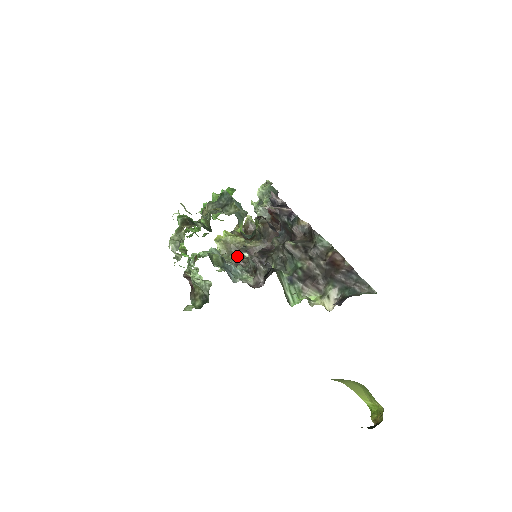
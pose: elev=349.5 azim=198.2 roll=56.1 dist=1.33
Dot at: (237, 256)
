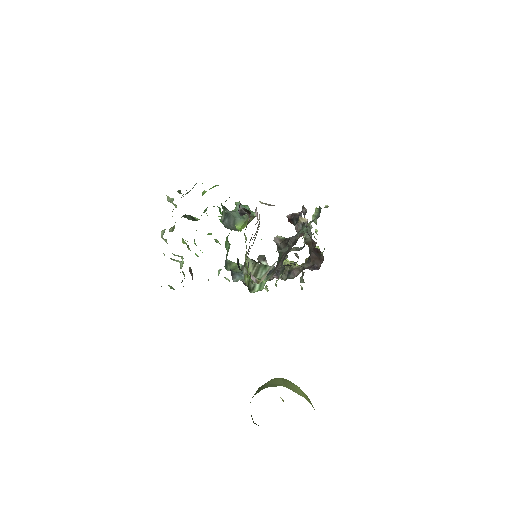
Dot at: occluded
